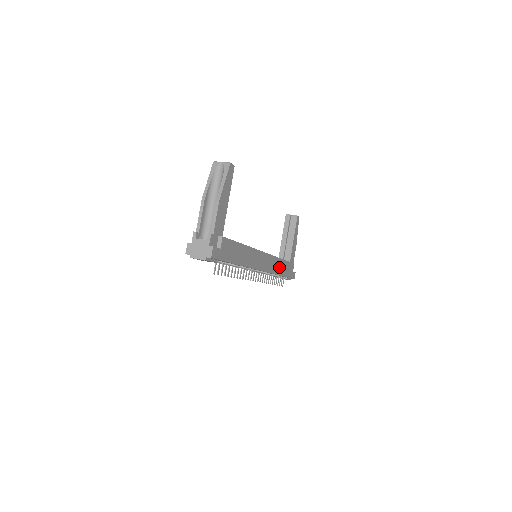
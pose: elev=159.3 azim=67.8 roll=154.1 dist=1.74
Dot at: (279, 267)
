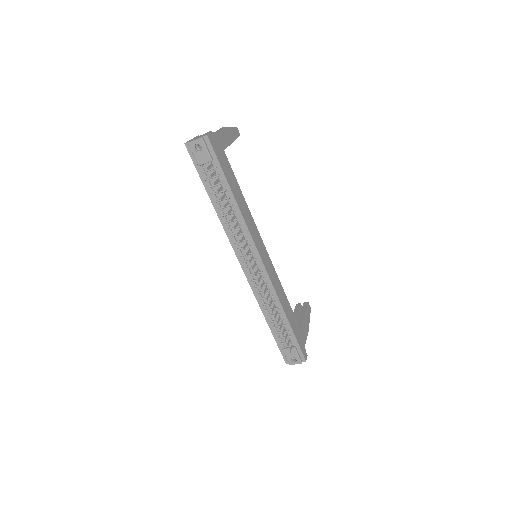
Dot at: (283, 301)
